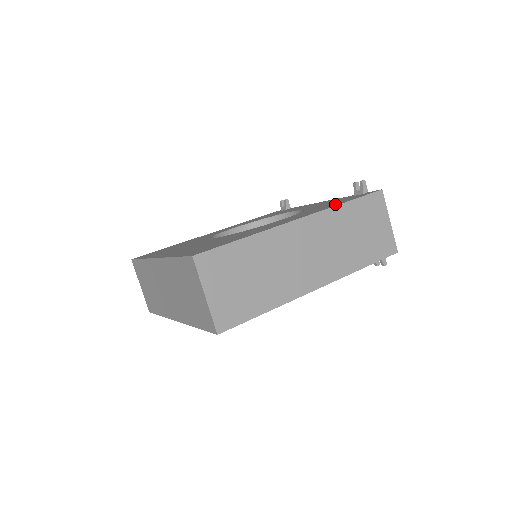
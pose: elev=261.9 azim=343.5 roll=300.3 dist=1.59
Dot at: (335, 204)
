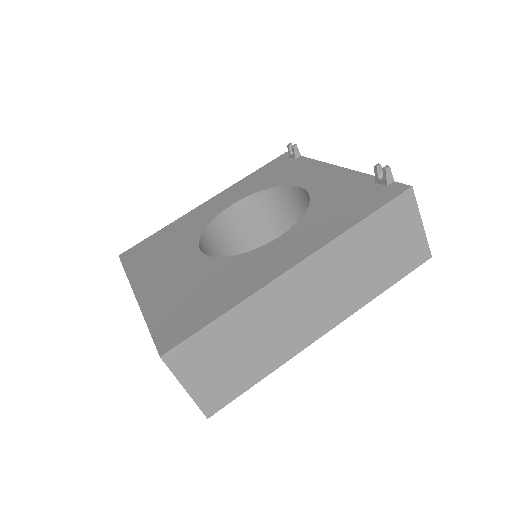
Dot at: (345, 220)
